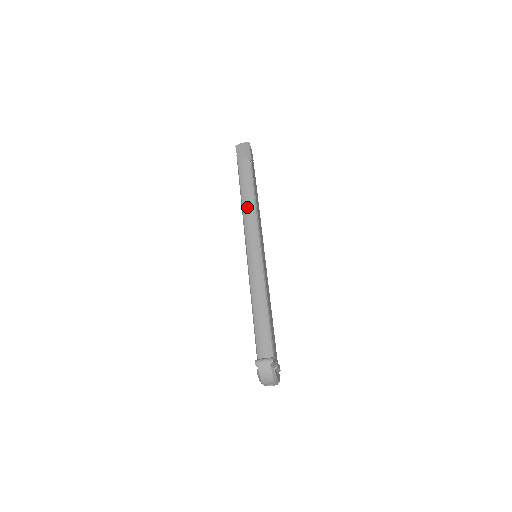
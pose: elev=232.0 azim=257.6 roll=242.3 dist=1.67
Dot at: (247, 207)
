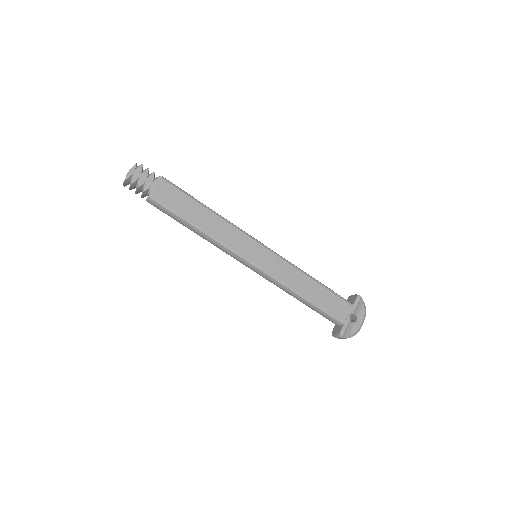
Dot at: occluded
